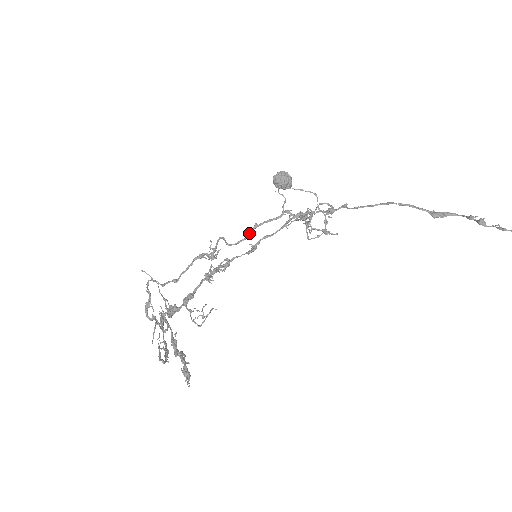
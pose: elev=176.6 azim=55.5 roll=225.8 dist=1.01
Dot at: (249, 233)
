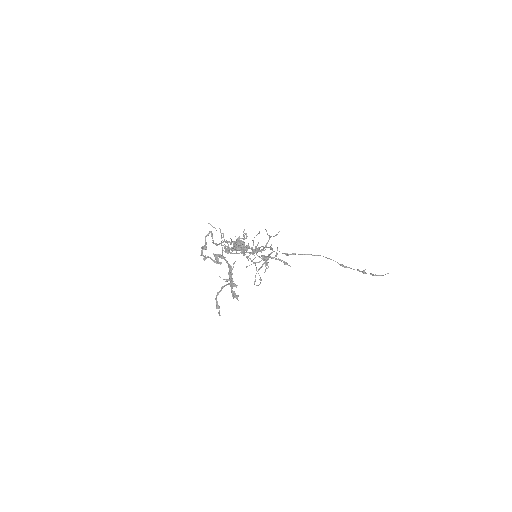
Dot at: occluded
